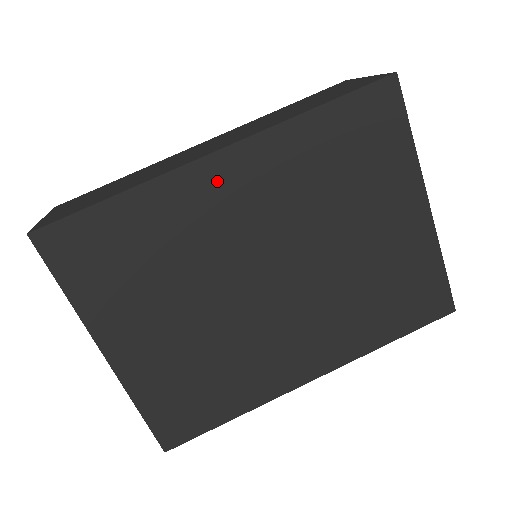
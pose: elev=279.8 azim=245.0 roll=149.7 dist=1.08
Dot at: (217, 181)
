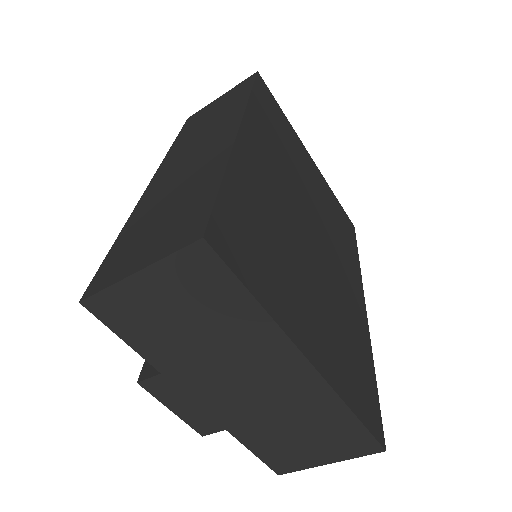
Dot at: (253, 152)
